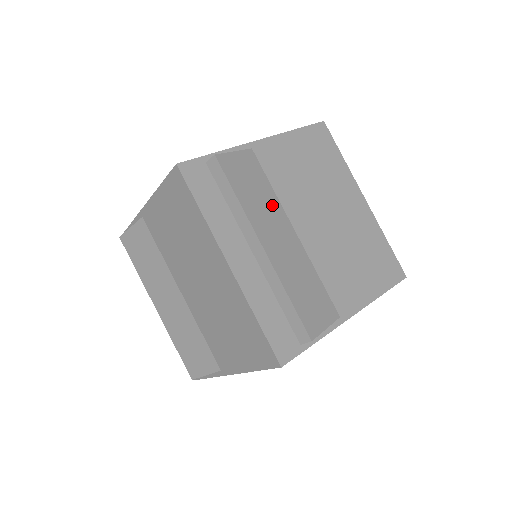
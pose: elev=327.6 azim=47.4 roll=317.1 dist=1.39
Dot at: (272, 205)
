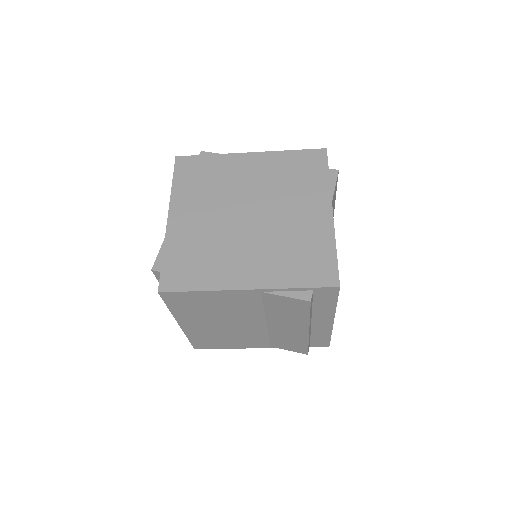
Dot at: occluded
